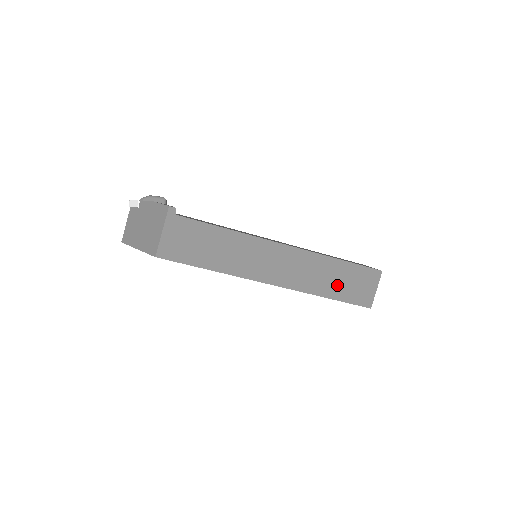
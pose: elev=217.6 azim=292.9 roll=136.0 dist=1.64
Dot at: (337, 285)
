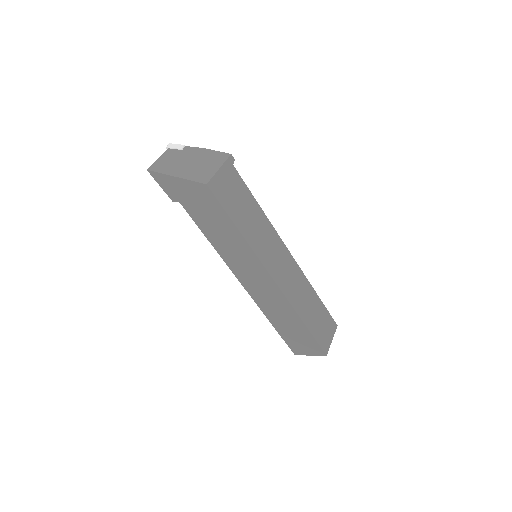
Dot at: (312, 316)
